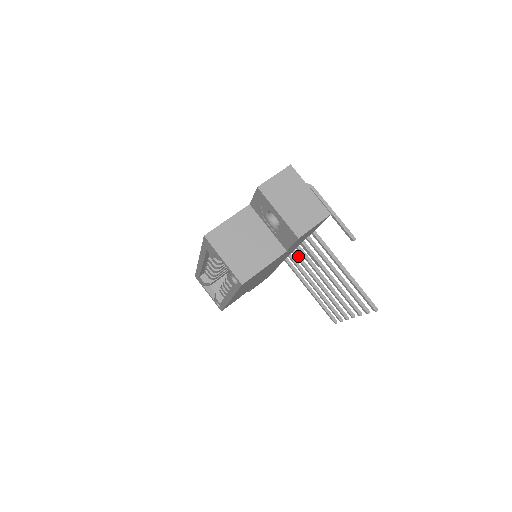
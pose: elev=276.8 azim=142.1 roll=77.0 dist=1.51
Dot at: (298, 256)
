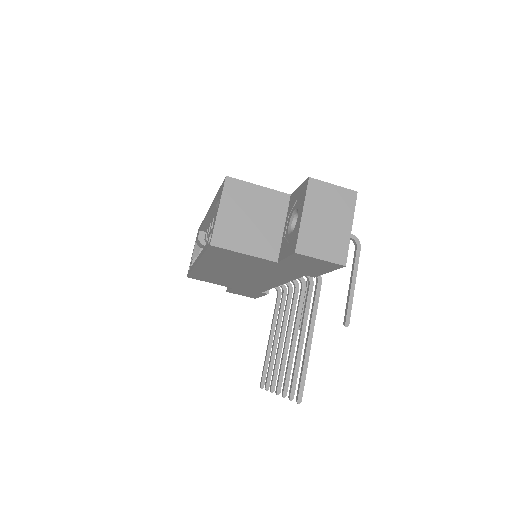
Dot at: (290, 297)
